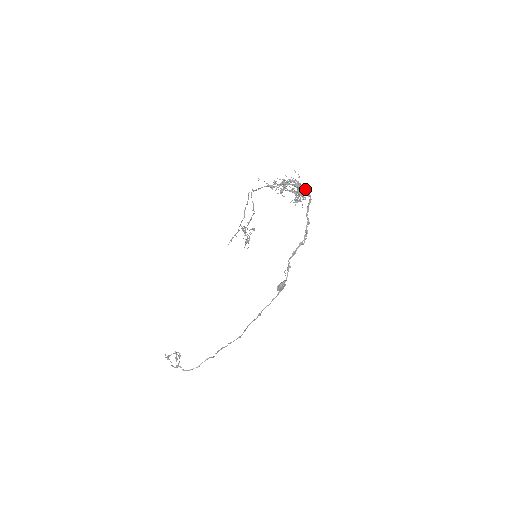
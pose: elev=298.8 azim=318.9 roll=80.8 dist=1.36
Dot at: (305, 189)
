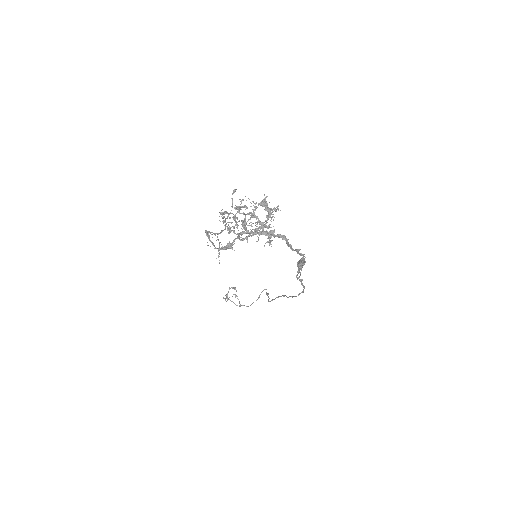
Dot at: (273, 233)
